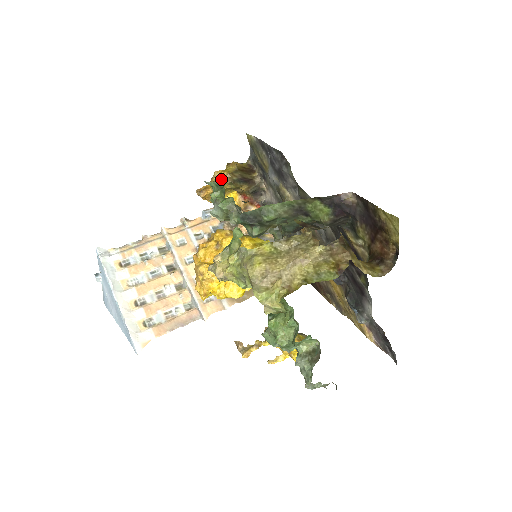
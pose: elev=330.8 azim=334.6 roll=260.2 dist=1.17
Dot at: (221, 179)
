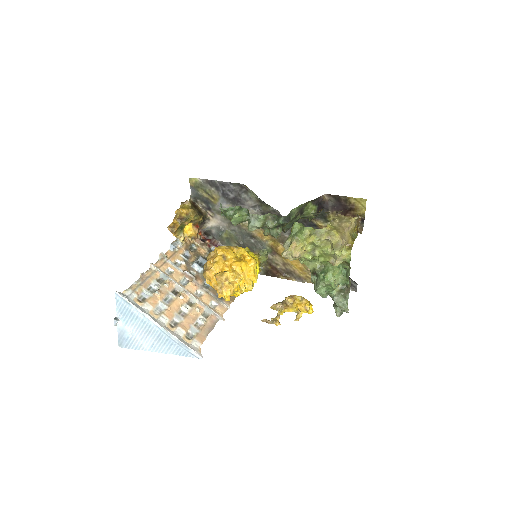
Dot at: (185, 215)
